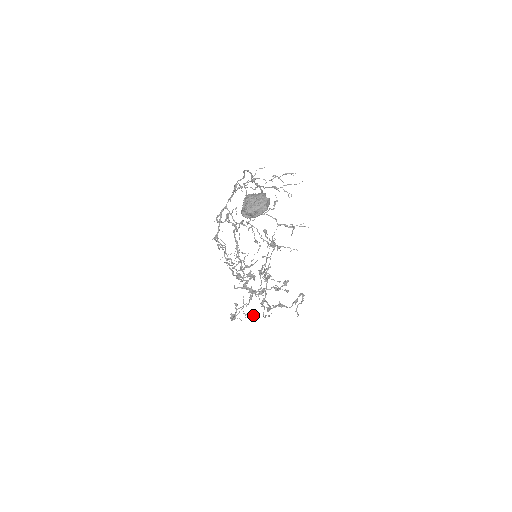
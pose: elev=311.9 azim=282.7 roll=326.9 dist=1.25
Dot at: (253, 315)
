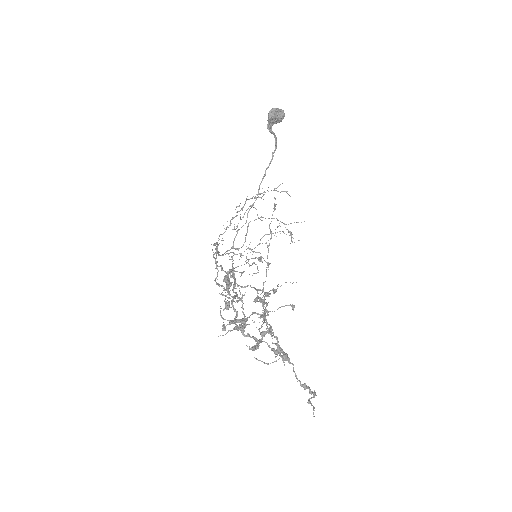
Dot at: (258, 260)
